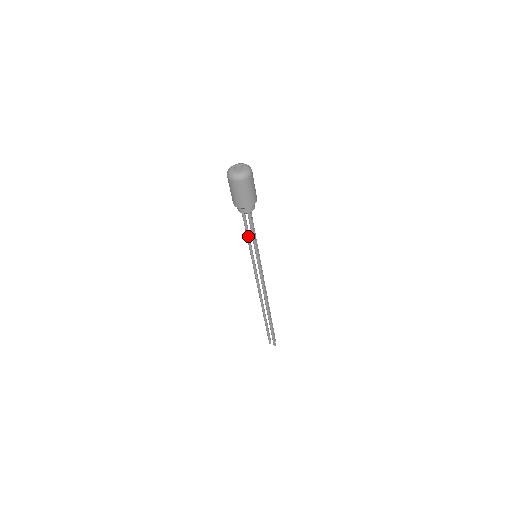
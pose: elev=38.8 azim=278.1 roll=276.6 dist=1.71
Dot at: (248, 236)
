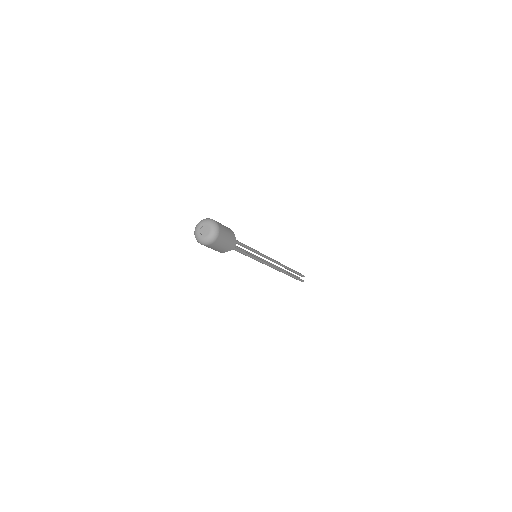
Dot at: occluded
